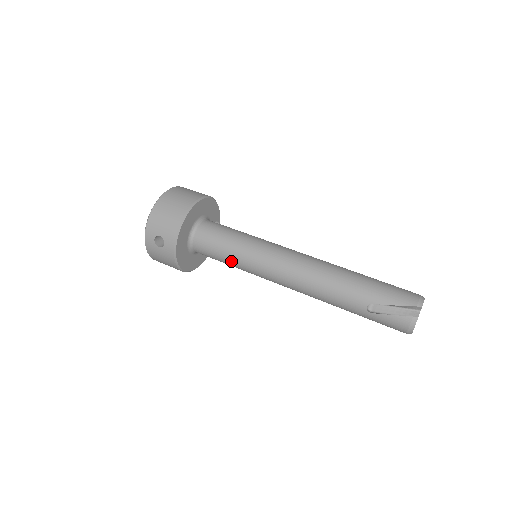
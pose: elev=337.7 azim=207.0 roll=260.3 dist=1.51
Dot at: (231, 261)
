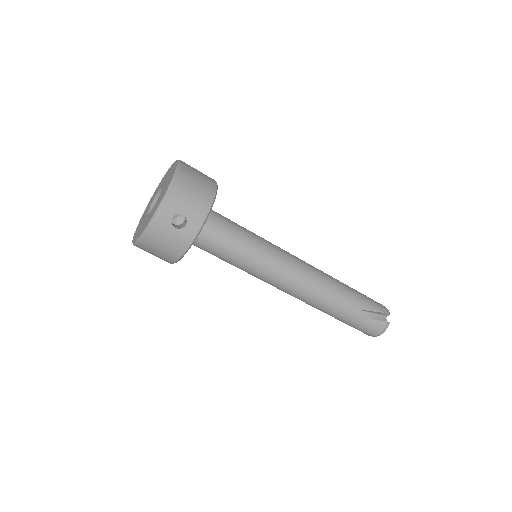
Dot at: (241, 257)
